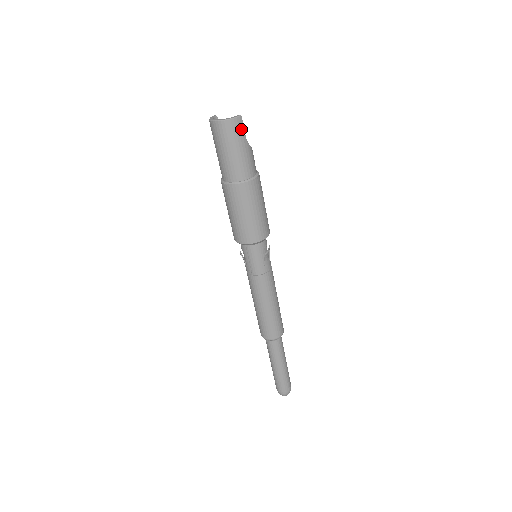
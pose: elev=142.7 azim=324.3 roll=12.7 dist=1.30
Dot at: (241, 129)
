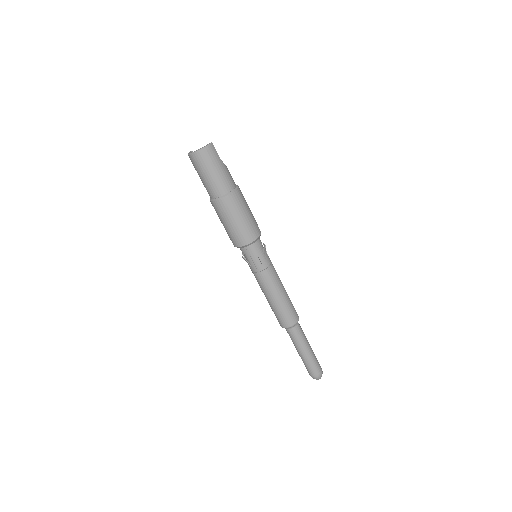
Dot at: (215, 153)
